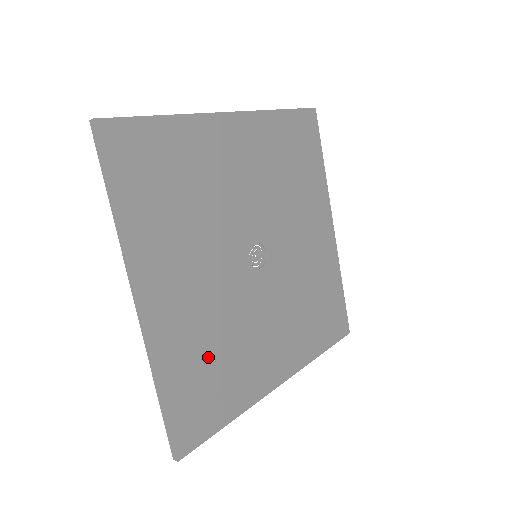
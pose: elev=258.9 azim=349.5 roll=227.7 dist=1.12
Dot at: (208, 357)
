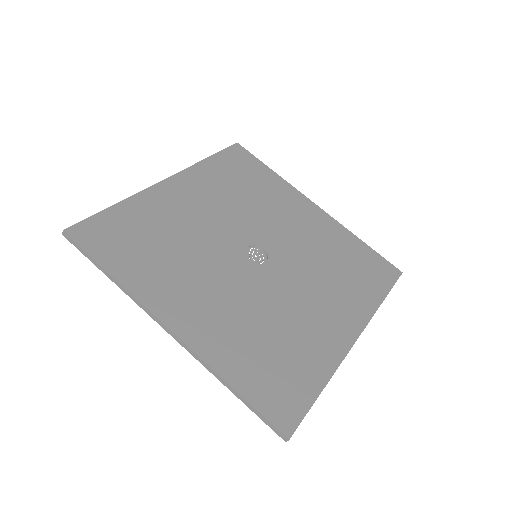
Dot at: (261, 344)
